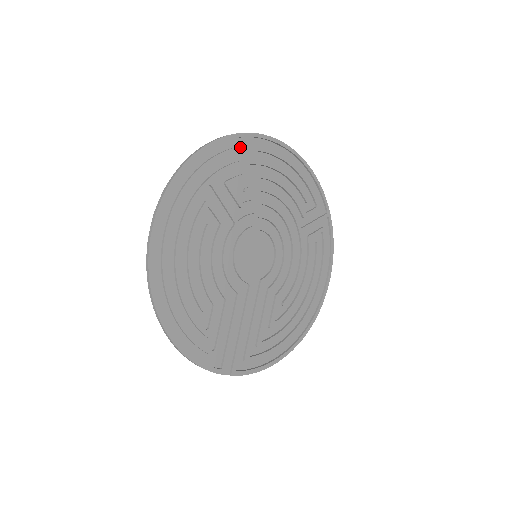
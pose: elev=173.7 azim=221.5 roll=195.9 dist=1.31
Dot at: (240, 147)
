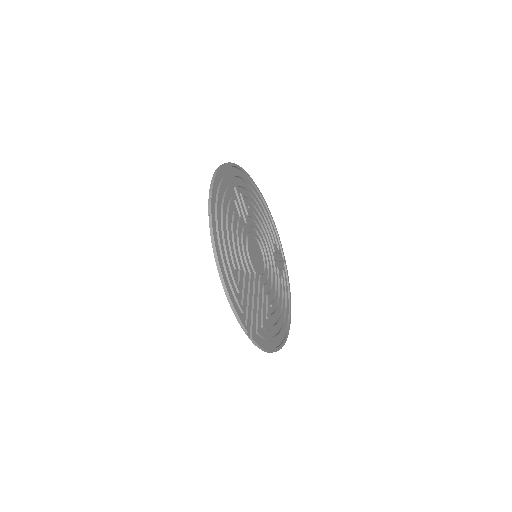
Dot at: (246, 179)
